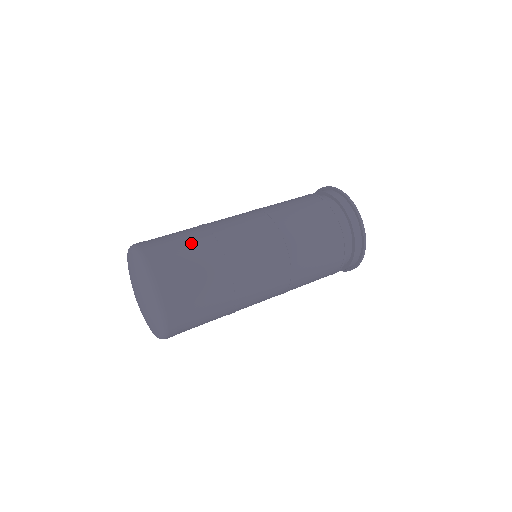
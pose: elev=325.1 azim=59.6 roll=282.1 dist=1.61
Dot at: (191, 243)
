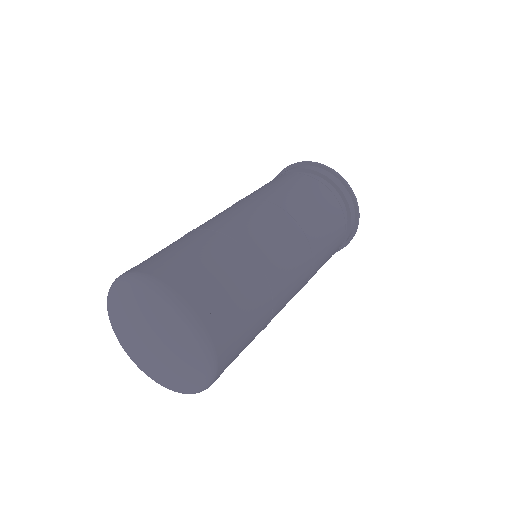
Dot at: (178, 243)
